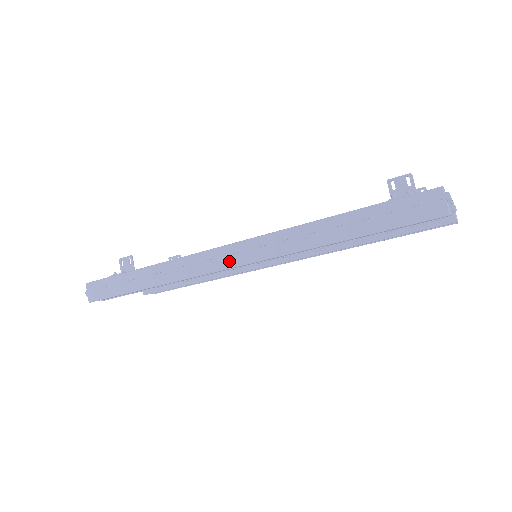
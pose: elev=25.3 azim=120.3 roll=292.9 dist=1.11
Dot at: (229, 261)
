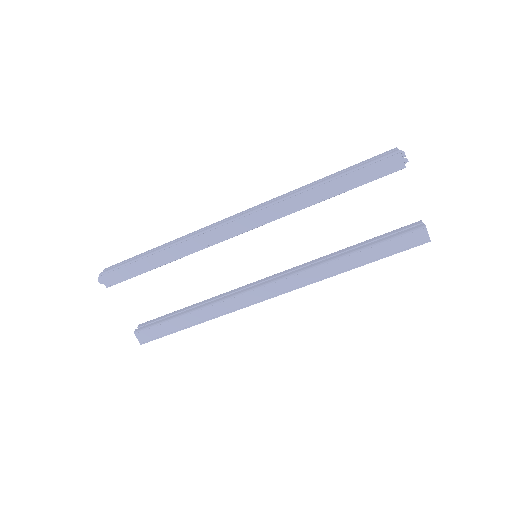
Dot at: (236, 217)
